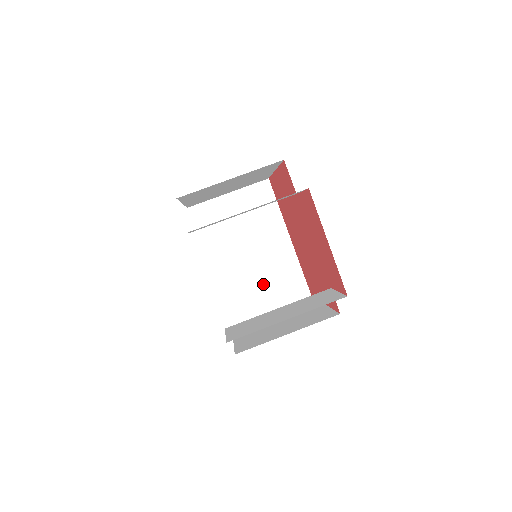
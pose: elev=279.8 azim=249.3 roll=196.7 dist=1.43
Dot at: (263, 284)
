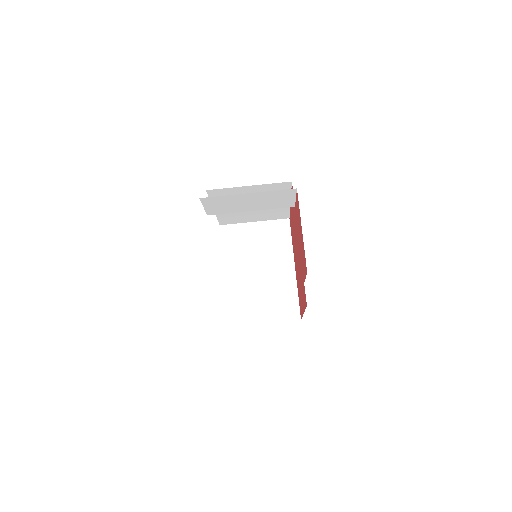
Dot at: (262, 299)
